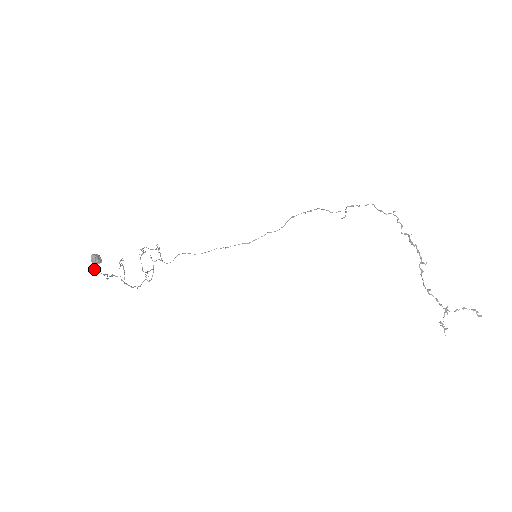
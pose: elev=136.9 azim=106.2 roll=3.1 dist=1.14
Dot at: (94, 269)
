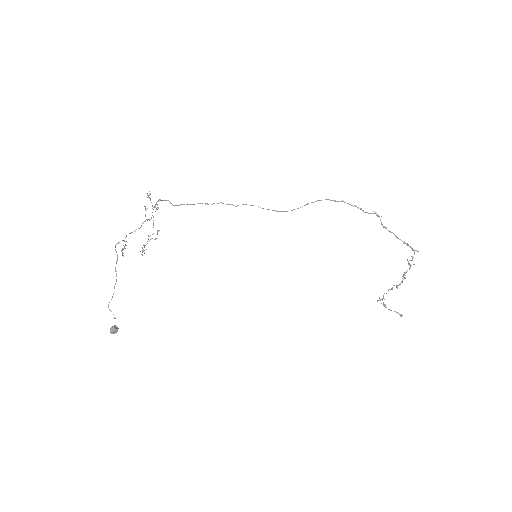
Dot at: (108, 305)
